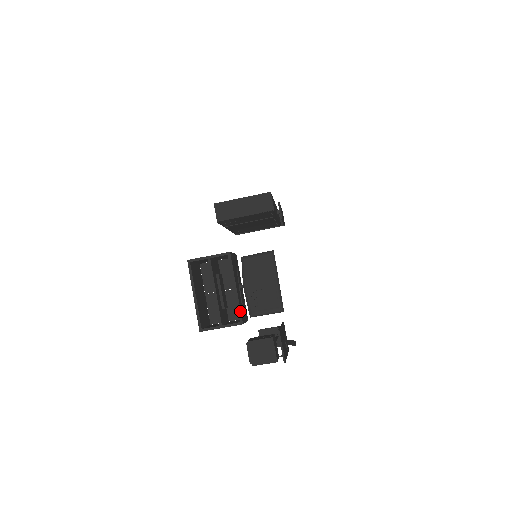
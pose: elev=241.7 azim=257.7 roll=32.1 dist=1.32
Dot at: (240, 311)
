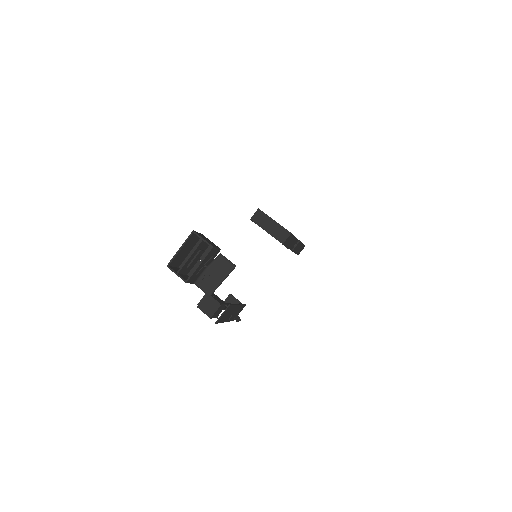
Dot at: (191, 276)
